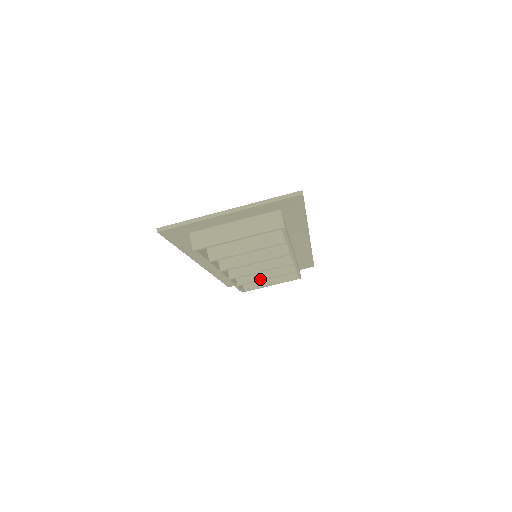
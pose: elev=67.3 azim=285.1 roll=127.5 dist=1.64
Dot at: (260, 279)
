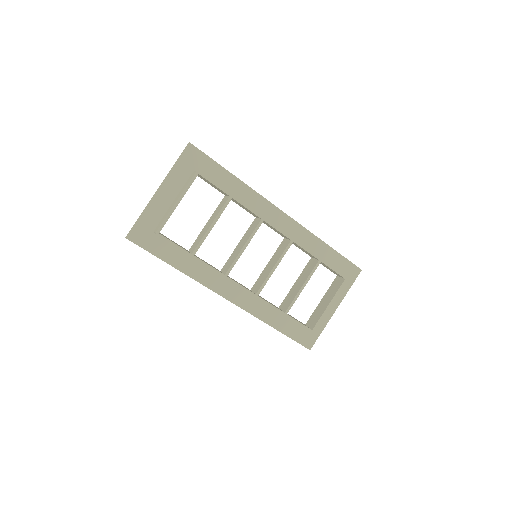
Dot at: (298, 292)
